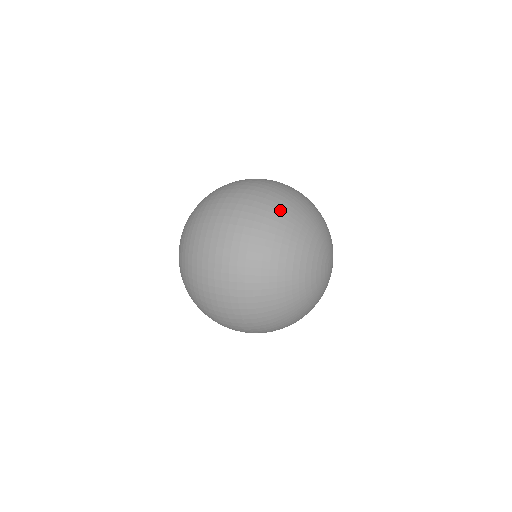
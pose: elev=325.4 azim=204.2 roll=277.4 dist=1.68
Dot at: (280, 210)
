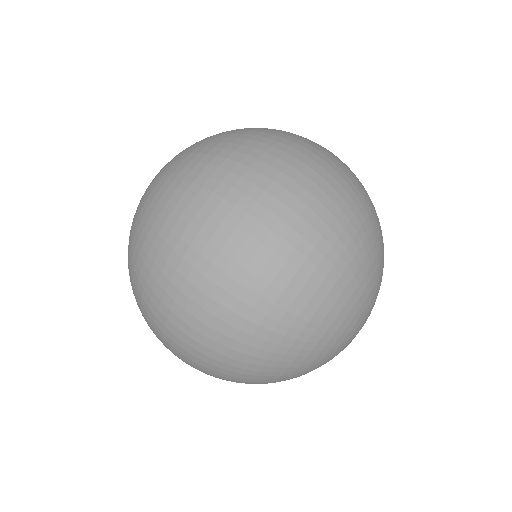
Dot at: (292, 313)
